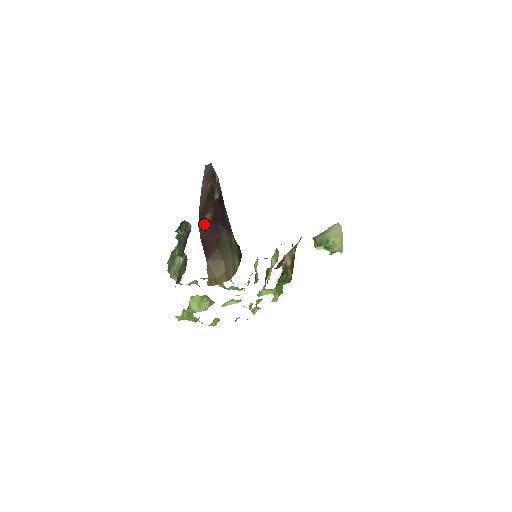
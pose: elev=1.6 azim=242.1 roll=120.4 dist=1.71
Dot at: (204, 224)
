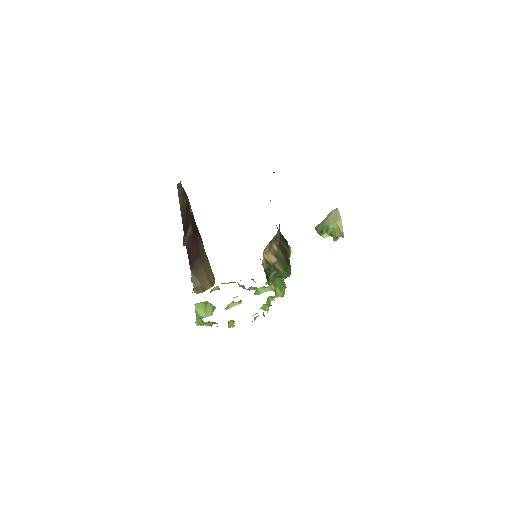
Dot at: (188, 237)
